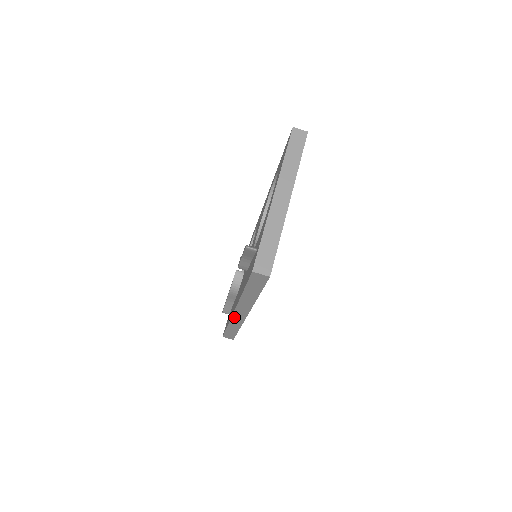
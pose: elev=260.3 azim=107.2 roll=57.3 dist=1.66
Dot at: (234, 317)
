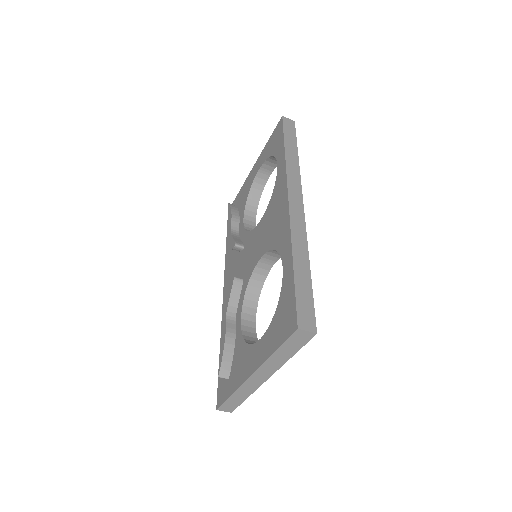
Dot at: occluded
